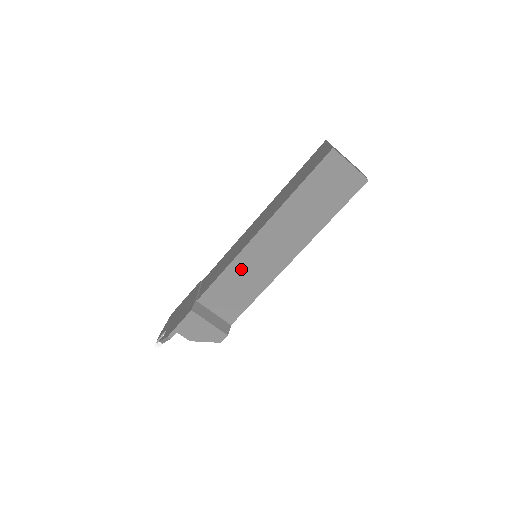
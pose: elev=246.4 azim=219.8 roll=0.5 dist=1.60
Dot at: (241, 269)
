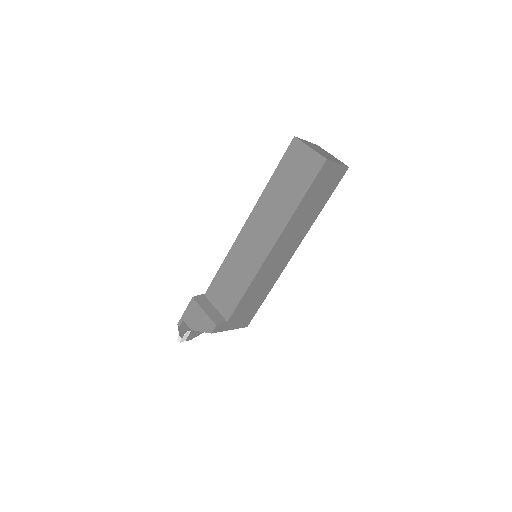
Dot at: (234, 261)
